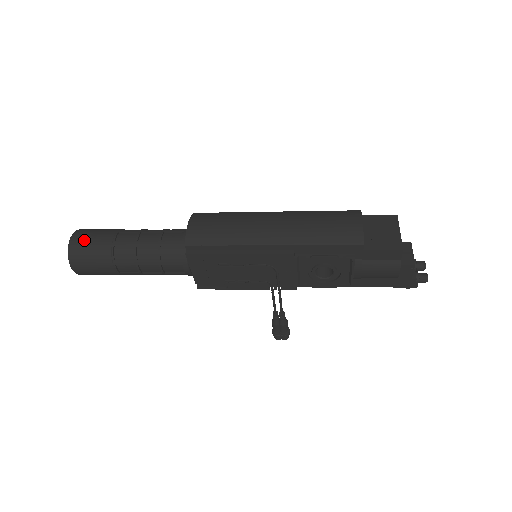
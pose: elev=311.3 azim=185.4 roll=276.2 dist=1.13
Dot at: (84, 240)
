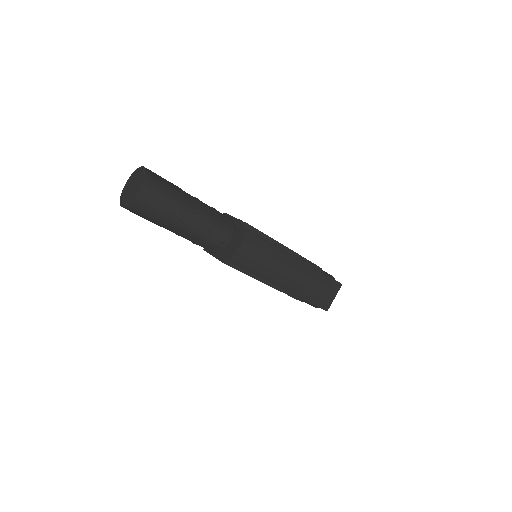
Dot at: (151, 202)
